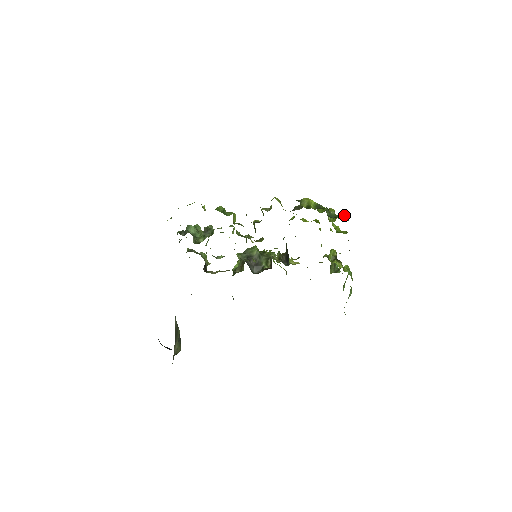
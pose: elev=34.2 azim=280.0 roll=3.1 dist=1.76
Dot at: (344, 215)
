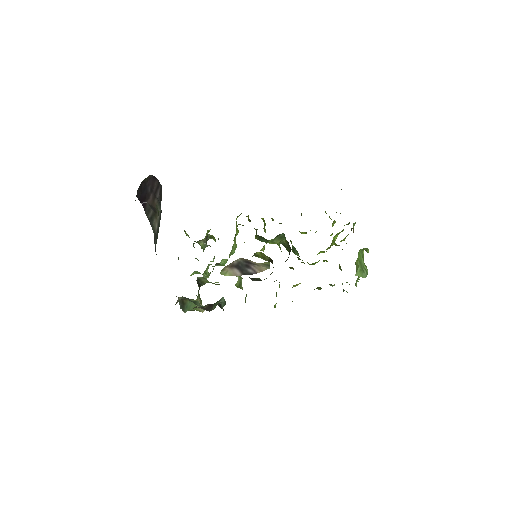
Dot at: occluded
